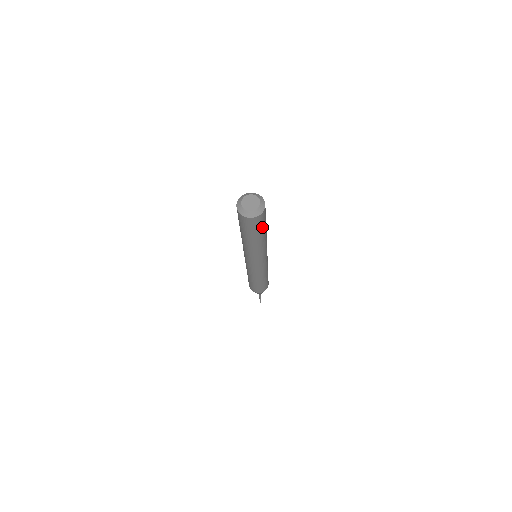
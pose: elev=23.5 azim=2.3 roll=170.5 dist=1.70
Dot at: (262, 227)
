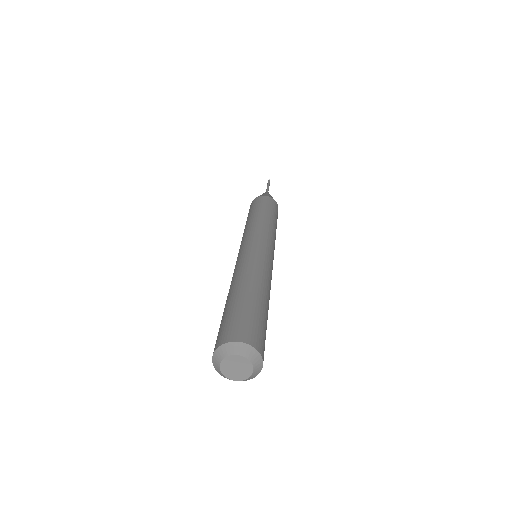
Dot at: occluded
